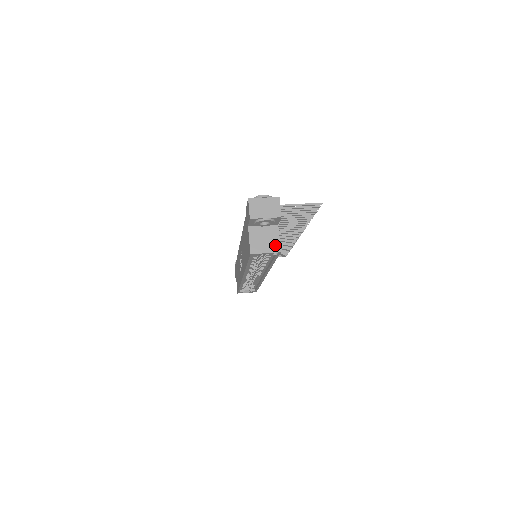
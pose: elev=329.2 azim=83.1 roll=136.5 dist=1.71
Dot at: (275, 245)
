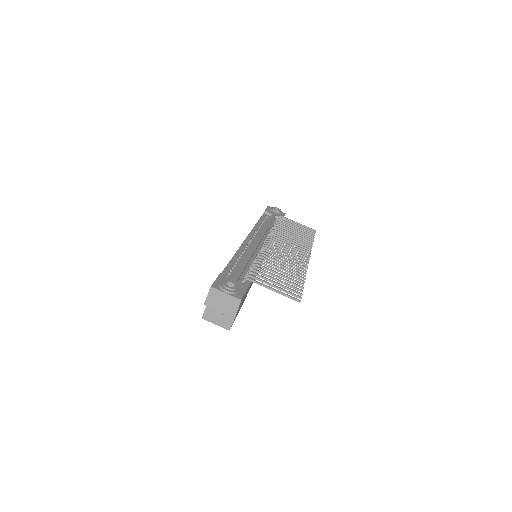
Dot at: (227, 322)
